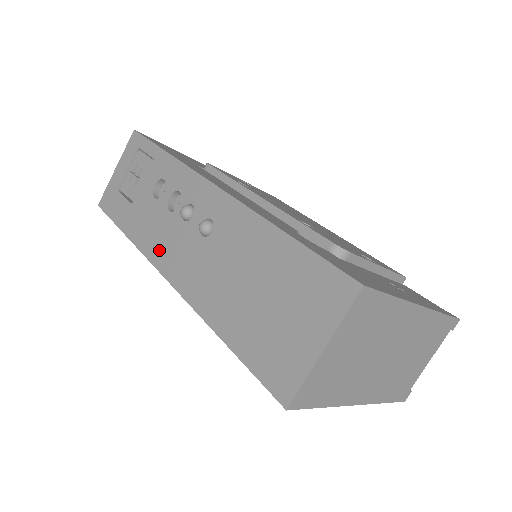
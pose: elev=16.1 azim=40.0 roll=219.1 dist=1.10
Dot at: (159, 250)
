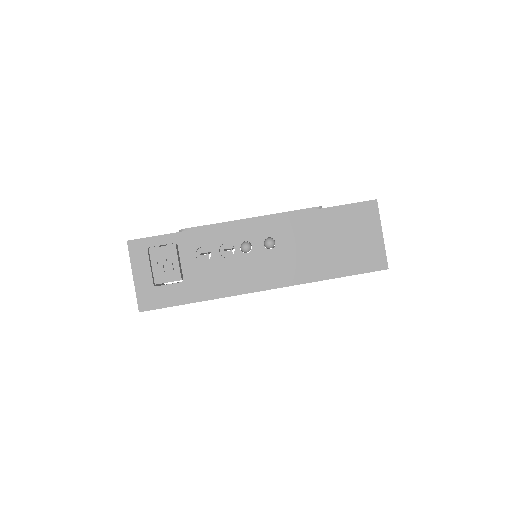
Dot at: (243, 283)
